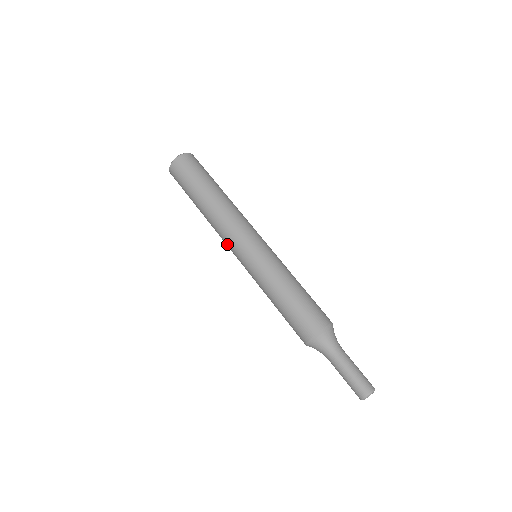
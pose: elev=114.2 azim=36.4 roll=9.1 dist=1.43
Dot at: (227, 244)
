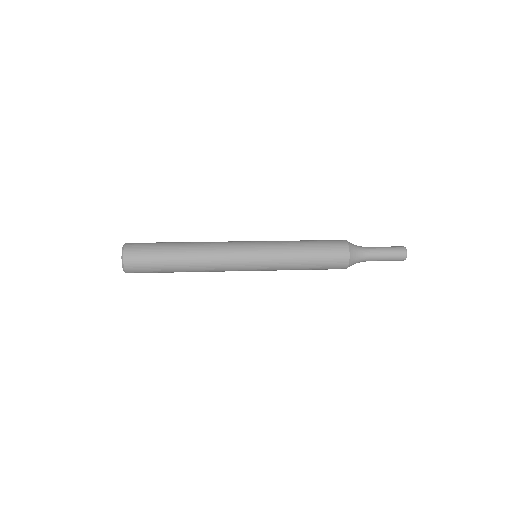
Dot at: (231, 249)
